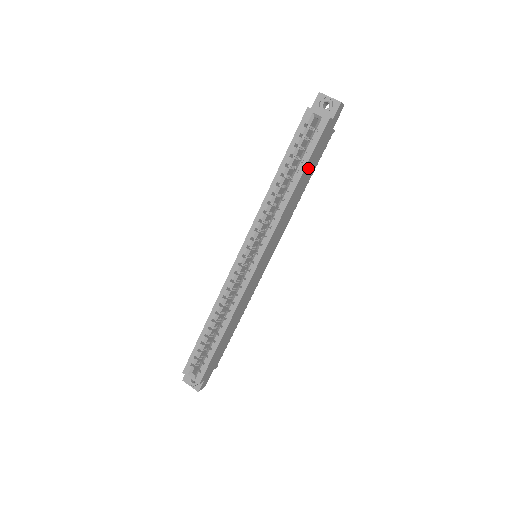
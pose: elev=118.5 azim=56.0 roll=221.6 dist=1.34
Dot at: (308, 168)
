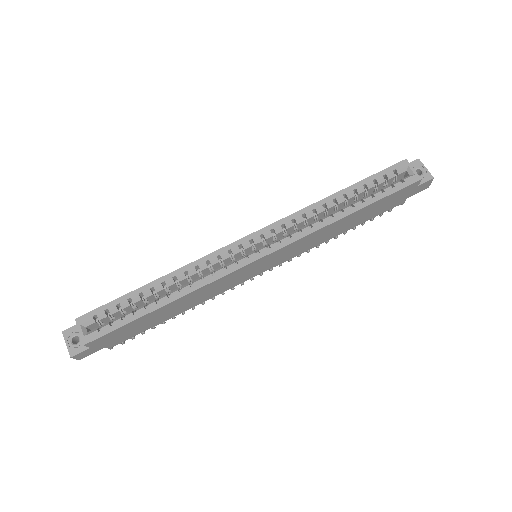
Dot at: (369, 209)
